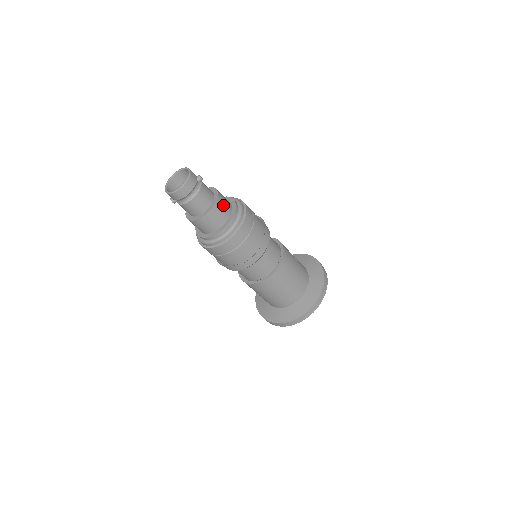
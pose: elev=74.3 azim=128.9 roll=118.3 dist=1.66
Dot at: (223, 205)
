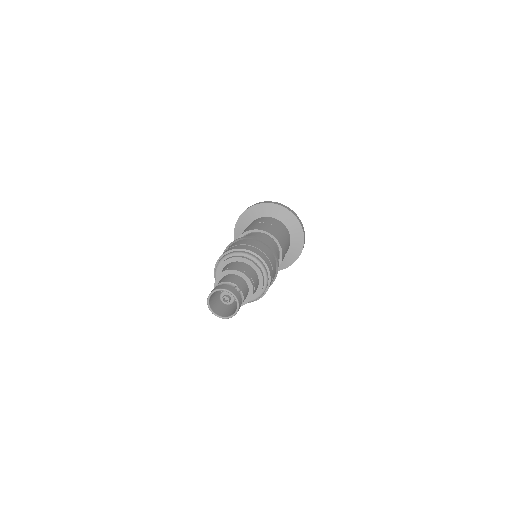
Dot at: (255, 284)
